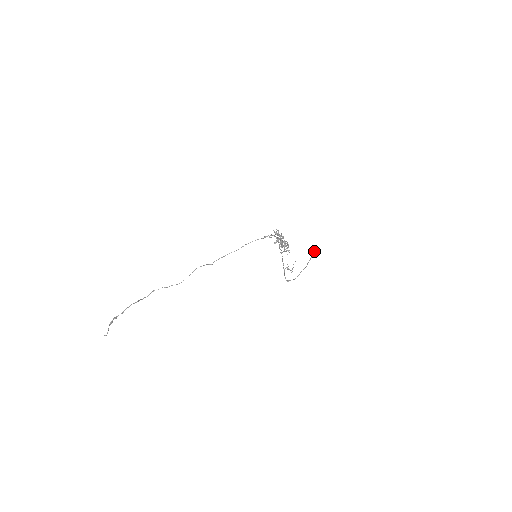
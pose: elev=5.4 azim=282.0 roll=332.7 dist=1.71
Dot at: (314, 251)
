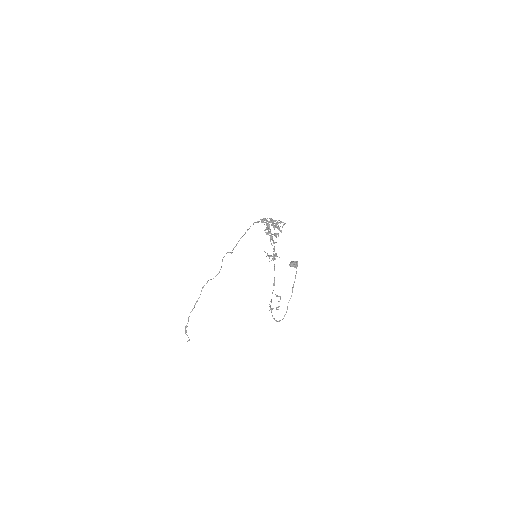
Dot at: (295, 267)
